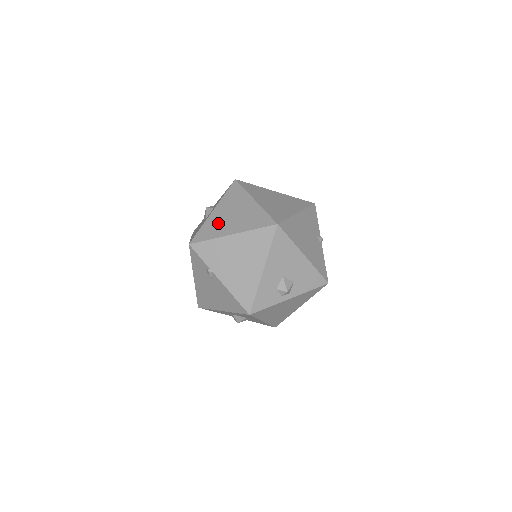
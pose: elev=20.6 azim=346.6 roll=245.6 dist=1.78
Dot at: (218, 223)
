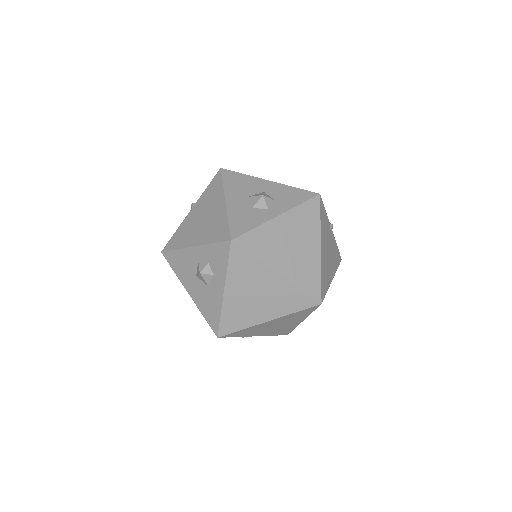
Dot at: (242, 309)
